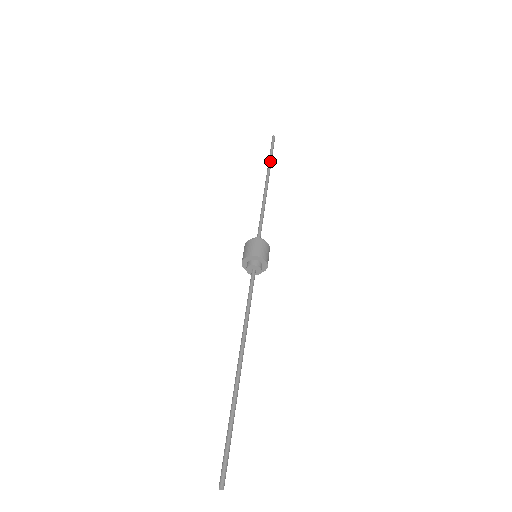
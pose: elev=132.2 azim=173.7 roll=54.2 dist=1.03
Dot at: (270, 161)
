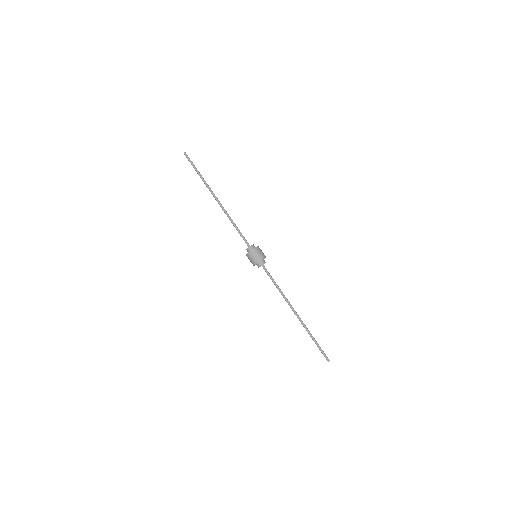
Dot at: occluded
